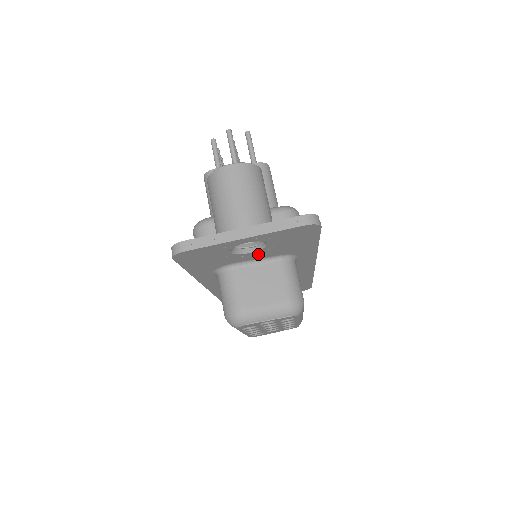
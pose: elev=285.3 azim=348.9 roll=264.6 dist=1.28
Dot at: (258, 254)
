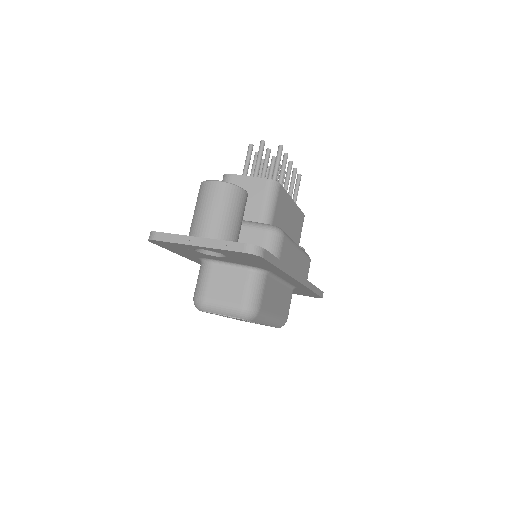
Dot at: (226, 259)
